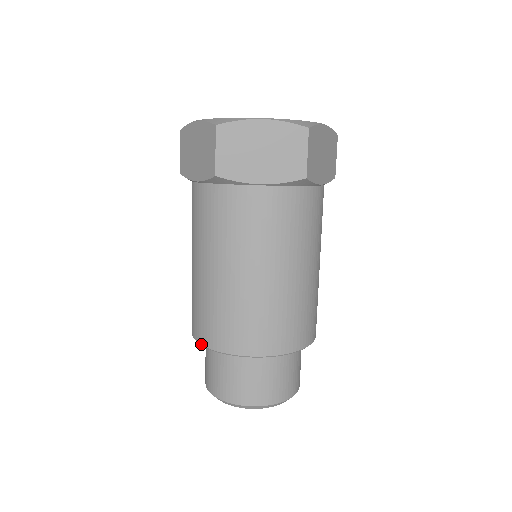
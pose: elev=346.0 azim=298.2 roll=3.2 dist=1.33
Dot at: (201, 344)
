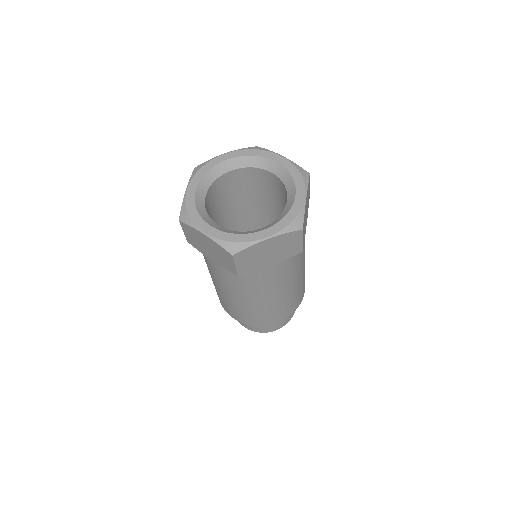
Dot at: (237, 320)
